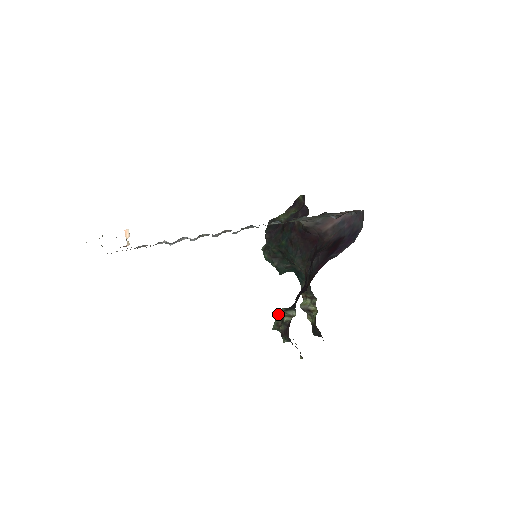
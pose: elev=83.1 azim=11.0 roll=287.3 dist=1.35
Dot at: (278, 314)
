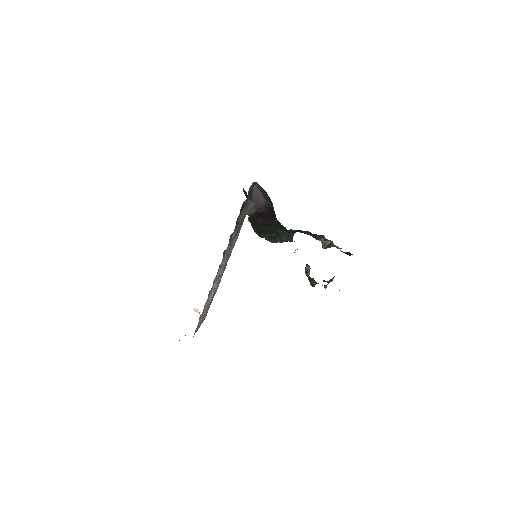
Dot at: (306, 274)
